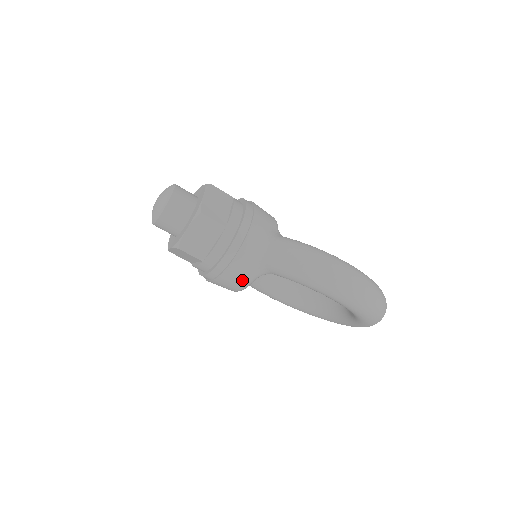
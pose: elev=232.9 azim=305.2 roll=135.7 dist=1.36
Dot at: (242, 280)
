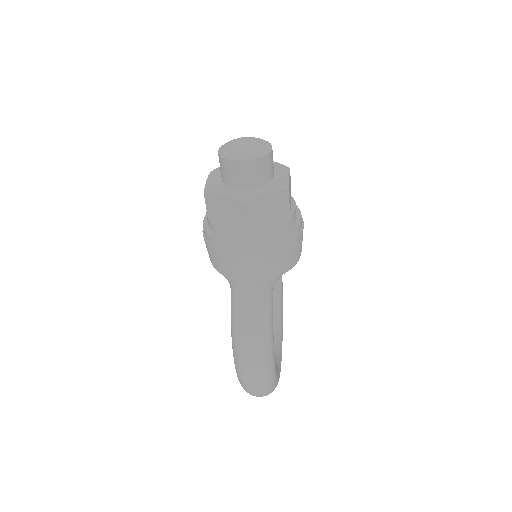
Dot at: (214, 263)
